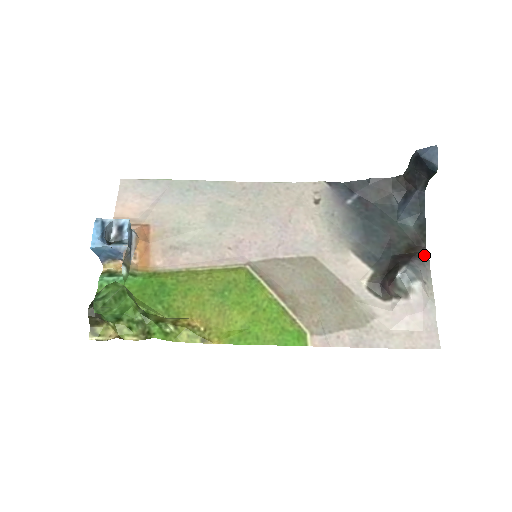
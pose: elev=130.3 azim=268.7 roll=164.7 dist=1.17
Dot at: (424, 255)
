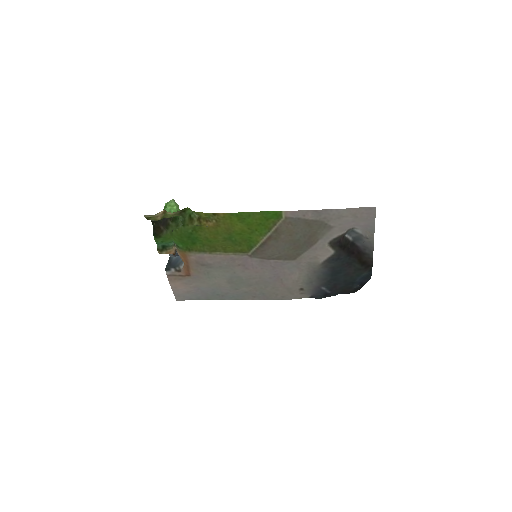
Dot at: (371, 257)
